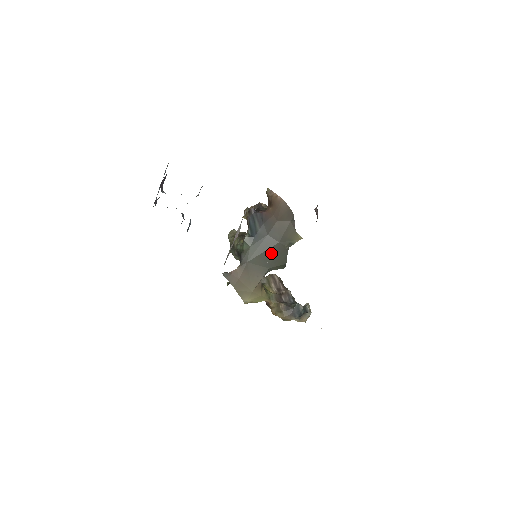
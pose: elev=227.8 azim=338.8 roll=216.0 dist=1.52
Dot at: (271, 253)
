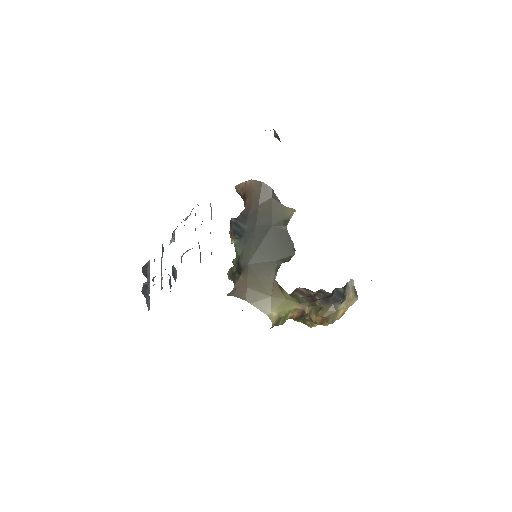
Dot at: (270, 242)
